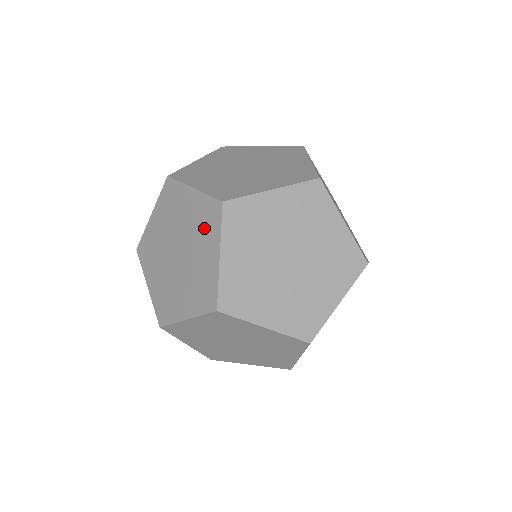
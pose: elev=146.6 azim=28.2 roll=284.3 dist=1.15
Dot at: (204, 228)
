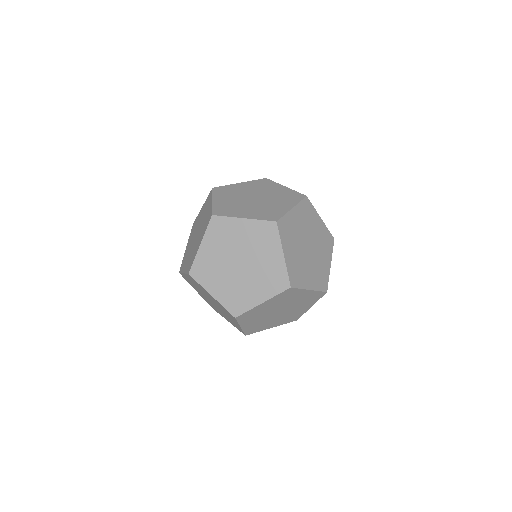
Dot at: (268, 280)
